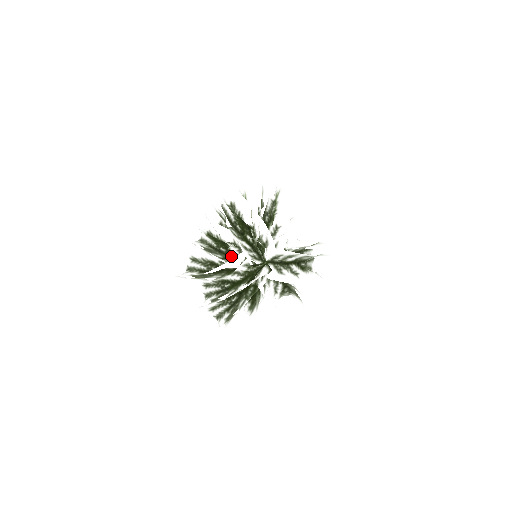
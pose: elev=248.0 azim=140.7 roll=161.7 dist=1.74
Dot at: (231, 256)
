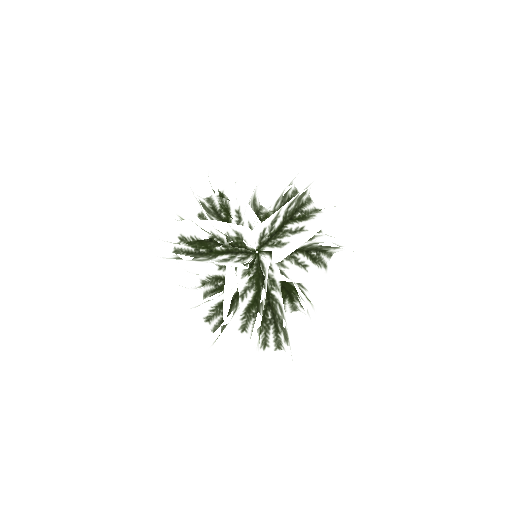
Dot at: (223, 281)
